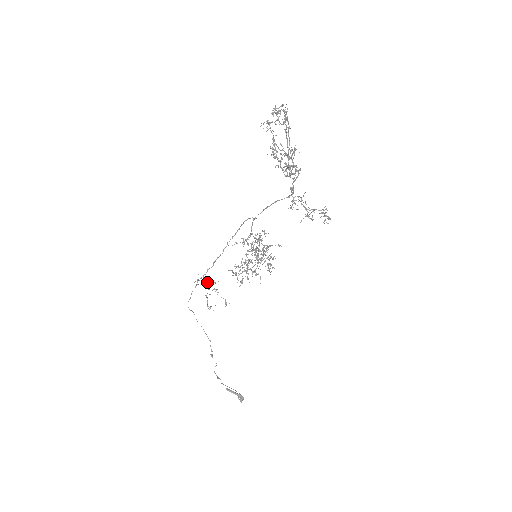
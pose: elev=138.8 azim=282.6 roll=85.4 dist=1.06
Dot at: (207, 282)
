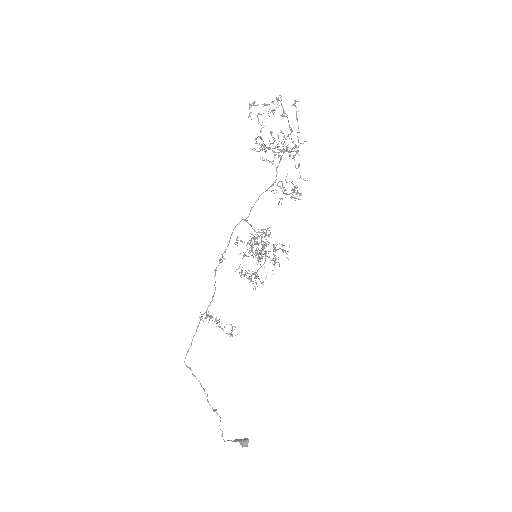
Dot at: (205, 317)
